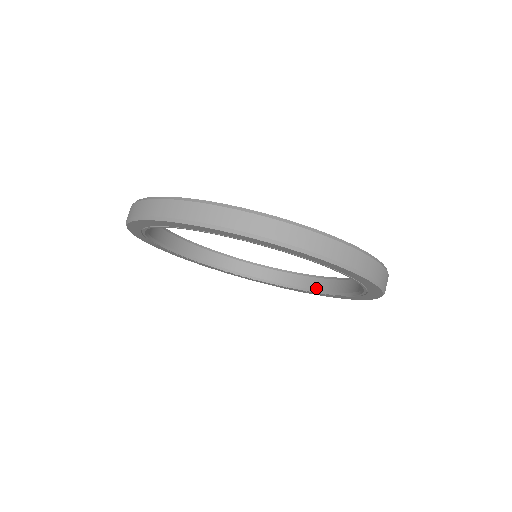
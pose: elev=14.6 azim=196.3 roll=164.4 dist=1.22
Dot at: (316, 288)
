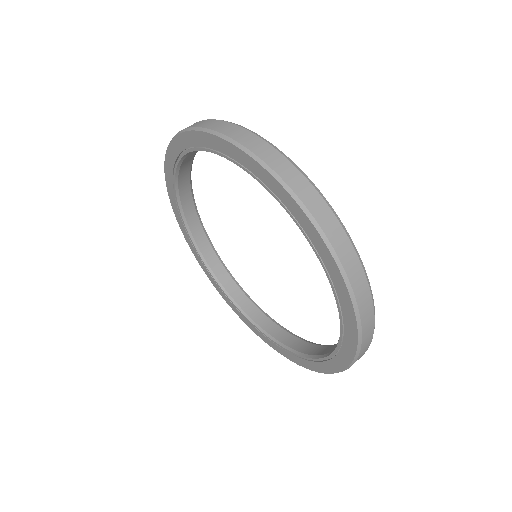
Dot at: (330, 351)
